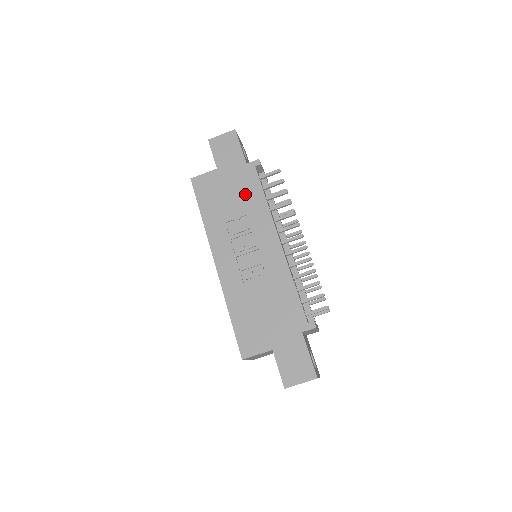
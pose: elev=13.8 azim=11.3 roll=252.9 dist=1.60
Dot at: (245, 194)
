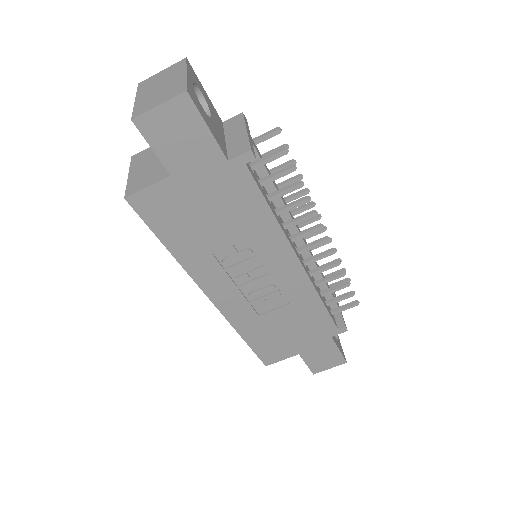
Dot at: (236, 211)
